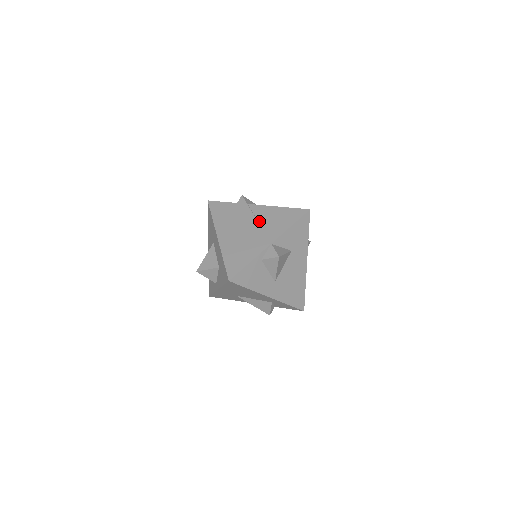
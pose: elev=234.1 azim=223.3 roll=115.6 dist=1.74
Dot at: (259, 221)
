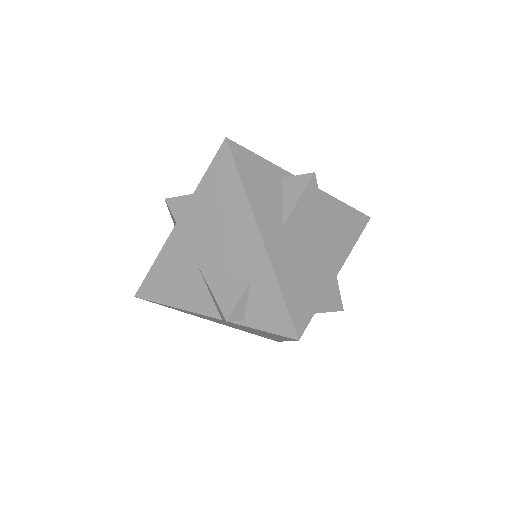
Dot at: occluded
